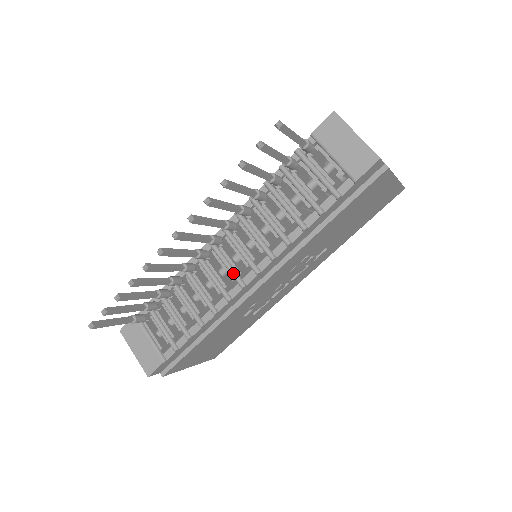
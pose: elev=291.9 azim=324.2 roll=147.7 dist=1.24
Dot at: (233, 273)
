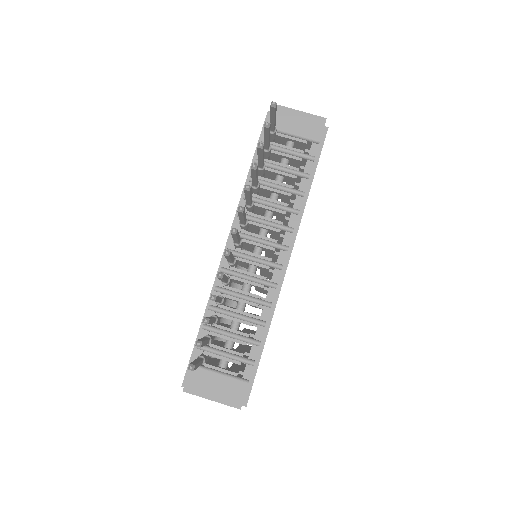
Dot at: (267, 262)
